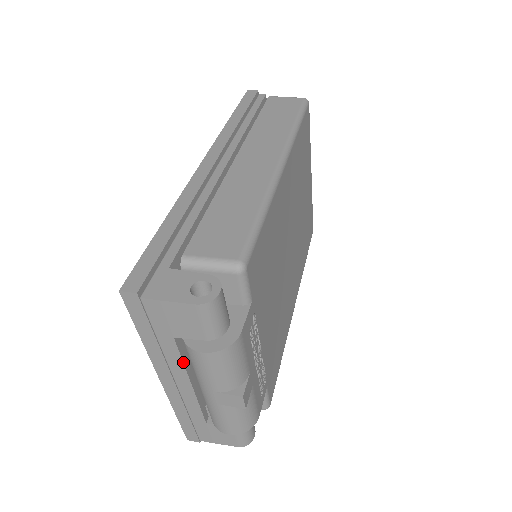
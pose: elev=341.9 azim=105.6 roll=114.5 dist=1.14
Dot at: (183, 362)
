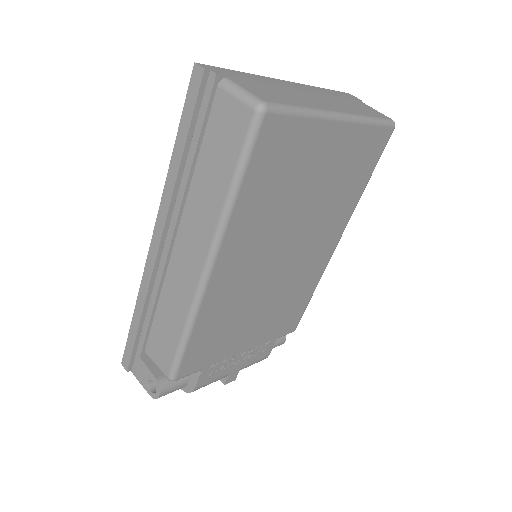
Dot at: occluded
